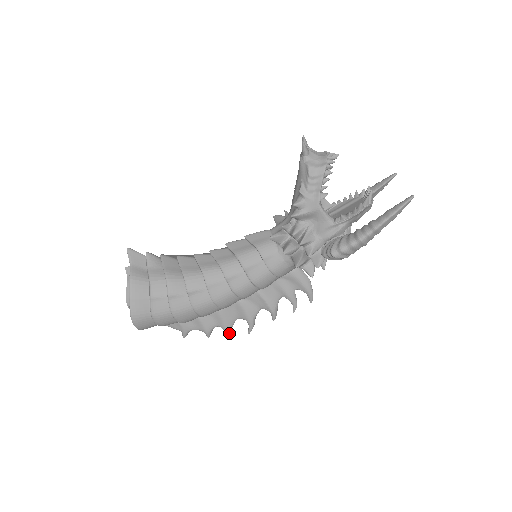
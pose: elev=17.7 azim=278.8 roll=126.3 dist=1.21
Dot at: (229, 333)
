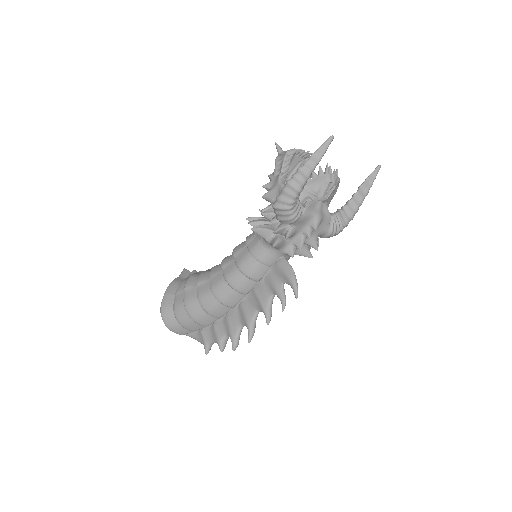
Dot at: (234, 343)
